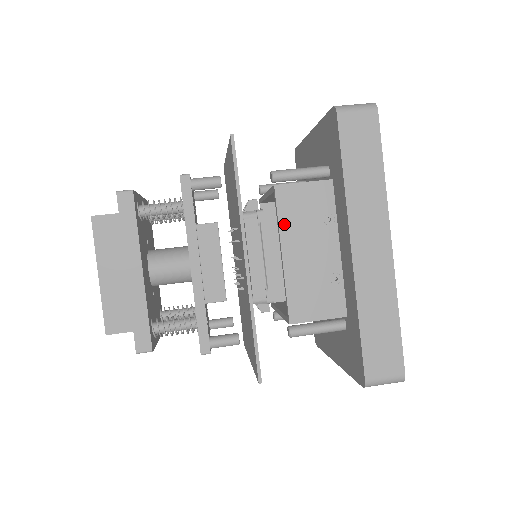
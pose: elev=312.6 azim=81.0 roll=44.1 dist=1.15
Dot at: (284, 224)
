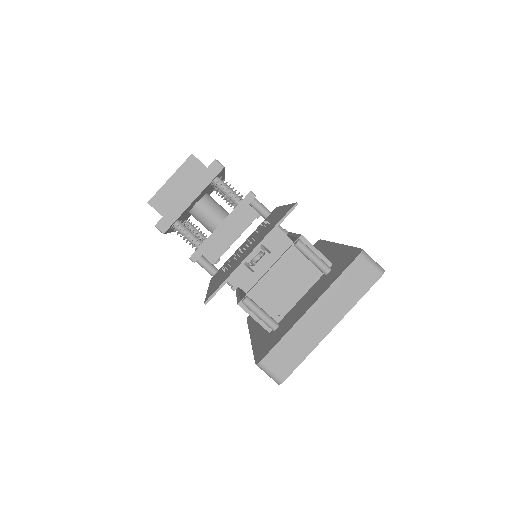
Dot at: occluded
